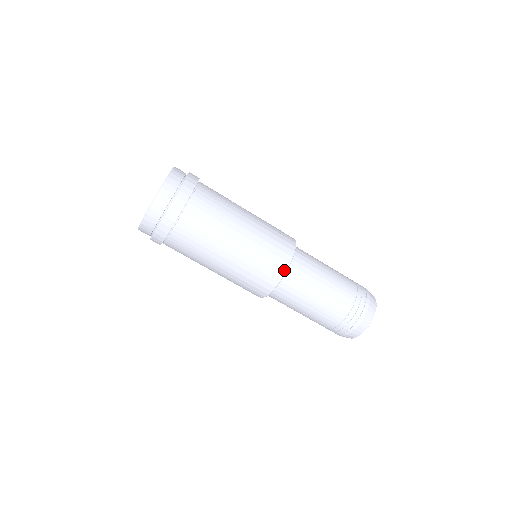
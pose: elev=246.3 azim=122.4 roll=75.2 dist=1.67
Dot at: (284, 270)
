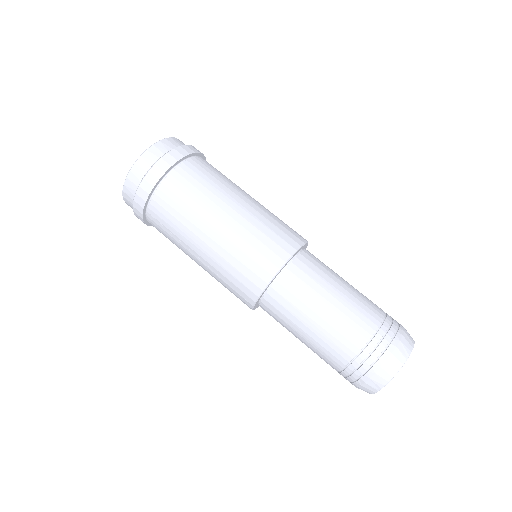
Dot at: (301, 242)
